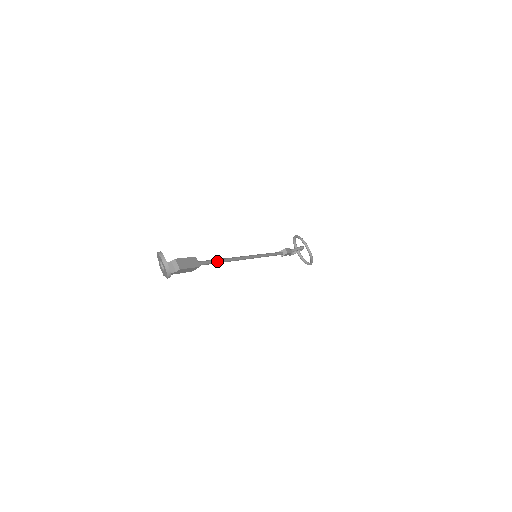
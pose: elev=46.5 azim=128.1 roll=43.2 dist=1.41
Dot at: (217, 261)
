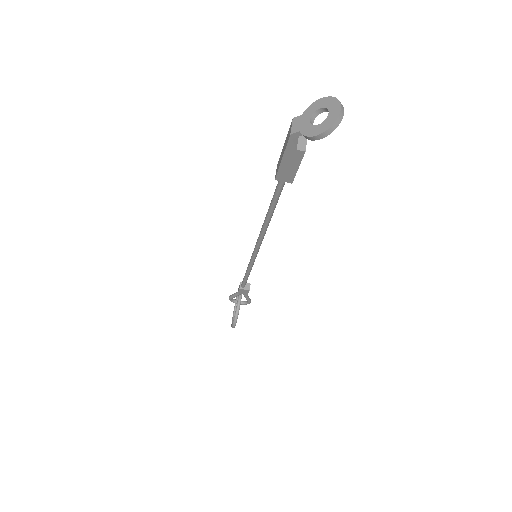
Dot at: (275, 206)
